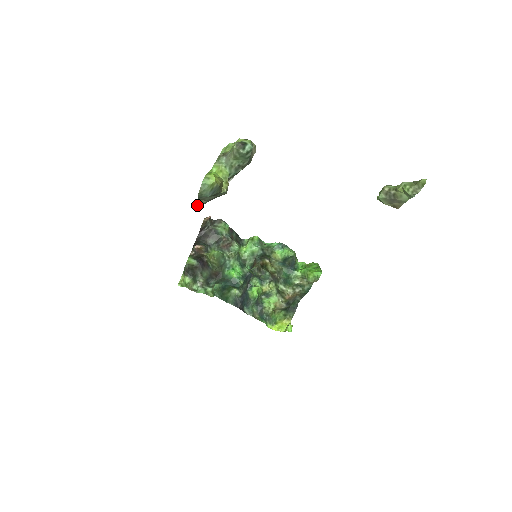
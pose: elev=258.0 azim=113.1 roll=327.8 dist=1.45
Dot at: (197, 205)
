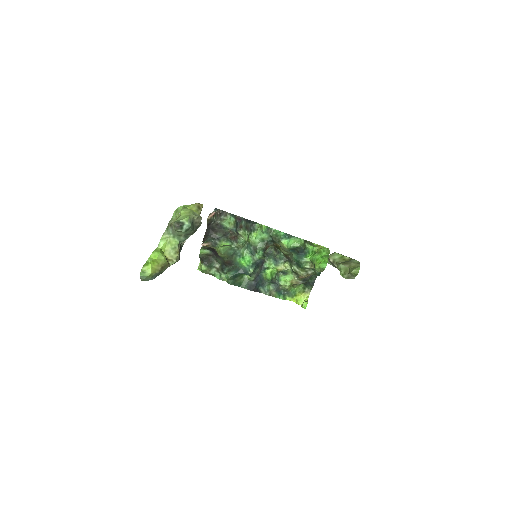
Dot at: occluded
